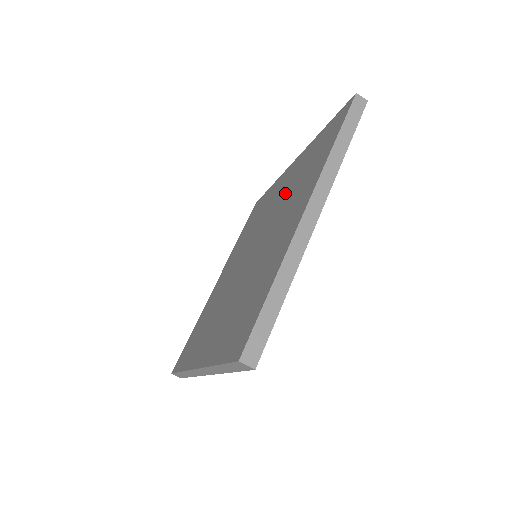
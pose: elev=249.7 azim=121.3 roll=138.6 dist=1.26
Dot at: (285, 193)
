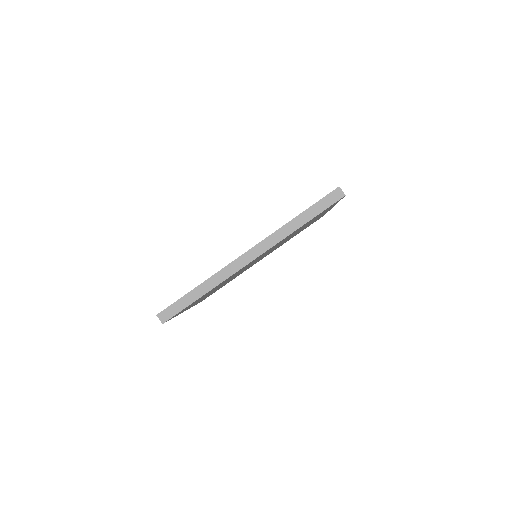
Dot at: occluded
